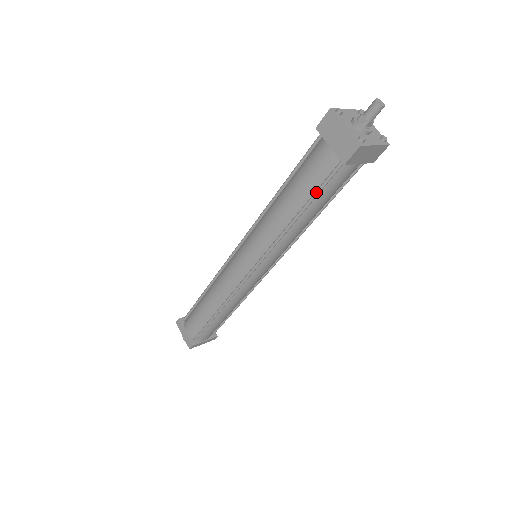
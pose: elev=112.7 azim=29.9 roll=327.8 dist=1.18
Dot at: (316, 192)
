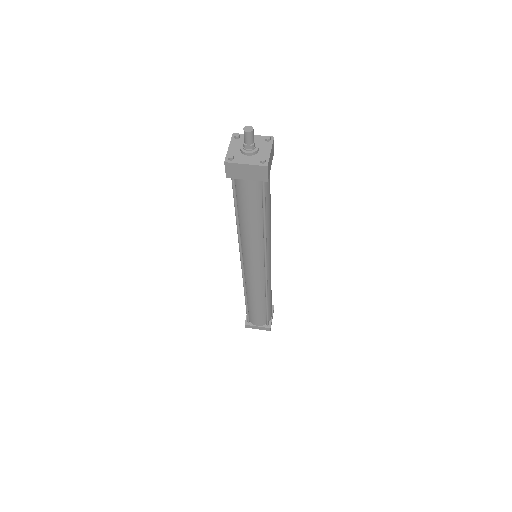
Dot at: (263, 205)
